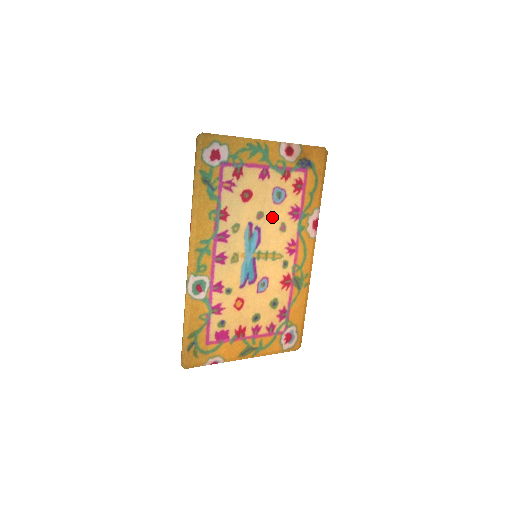
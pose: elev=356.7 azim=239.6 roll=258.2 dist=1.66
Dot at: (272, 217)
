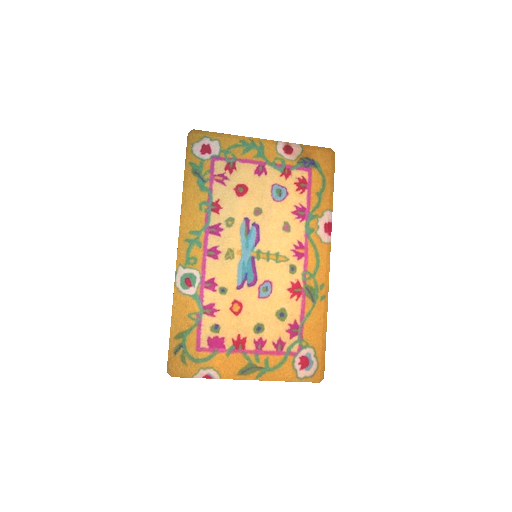
Dot at: (272, 215)
